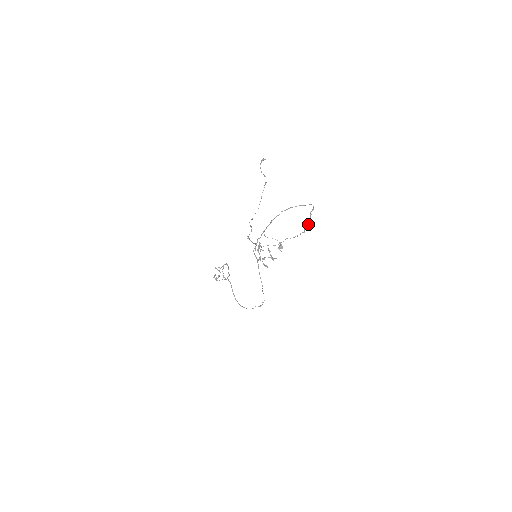
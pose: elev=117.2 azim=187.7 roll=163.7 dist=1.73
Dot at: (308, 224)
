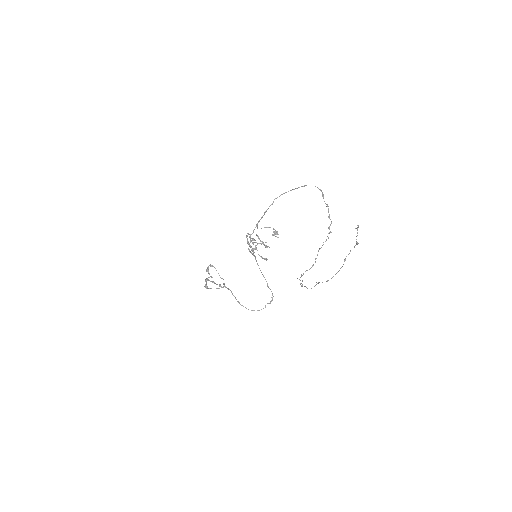
Dot at: occluded
